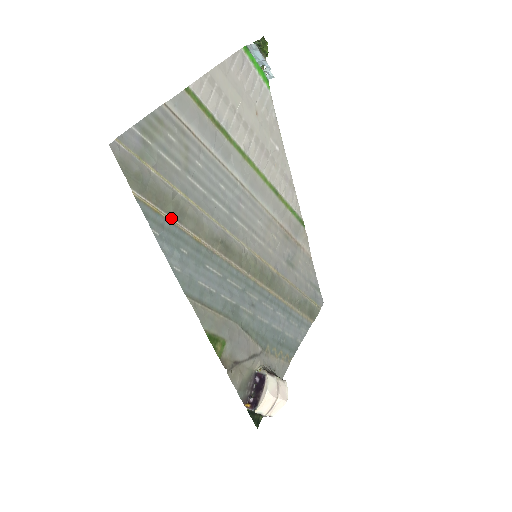
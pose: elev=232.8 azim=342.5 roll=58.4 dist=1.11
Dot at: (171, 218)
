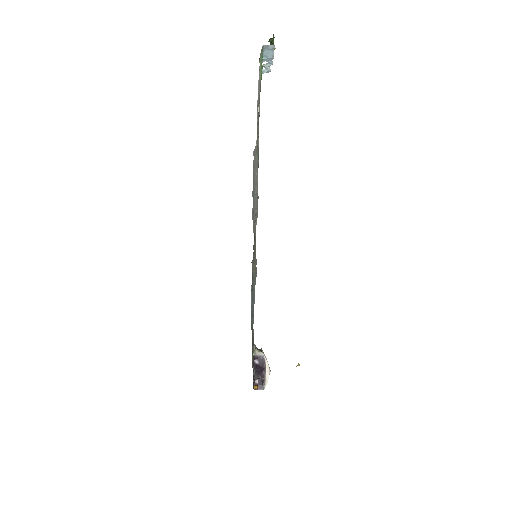
Dot at: (253, 265)
